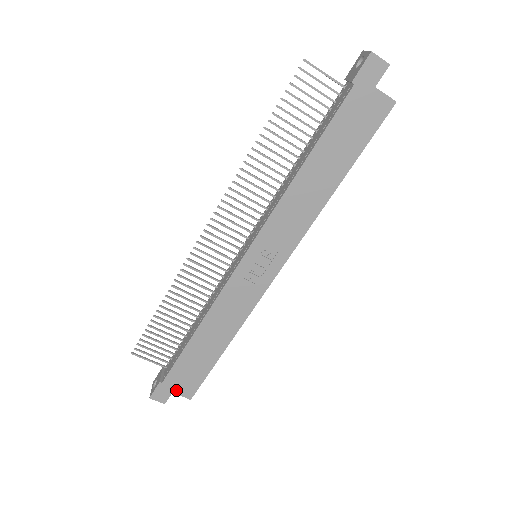
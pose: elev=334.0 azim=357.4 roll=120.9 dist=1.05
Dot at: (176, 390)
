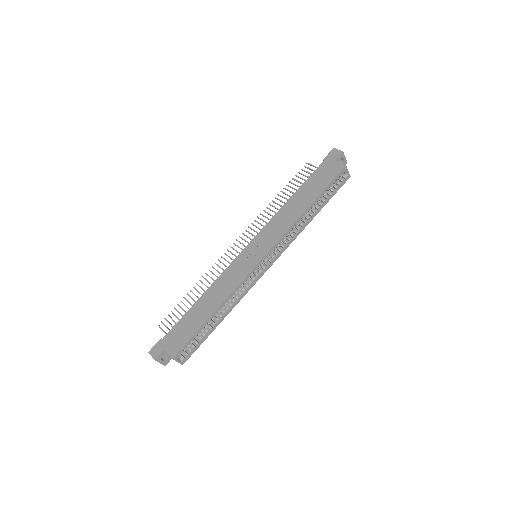
Dot at: (167, 347)
